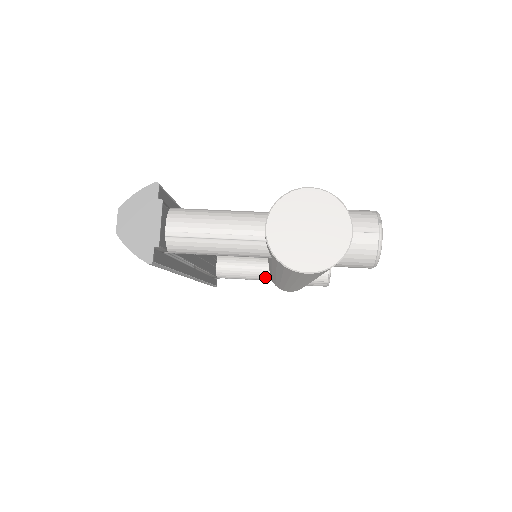
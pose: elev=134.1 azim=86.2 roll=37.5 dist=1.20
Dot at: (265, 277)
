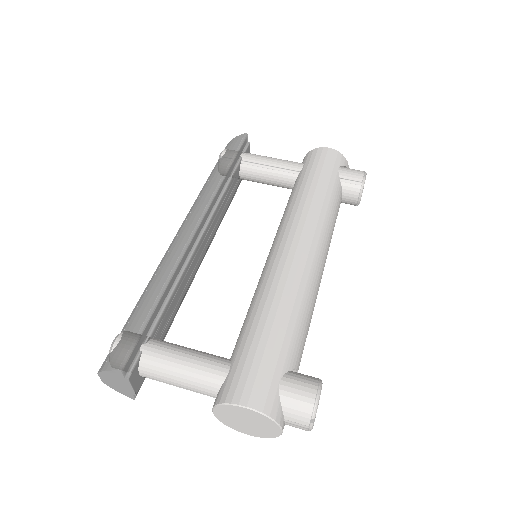
Dot at: occluded
